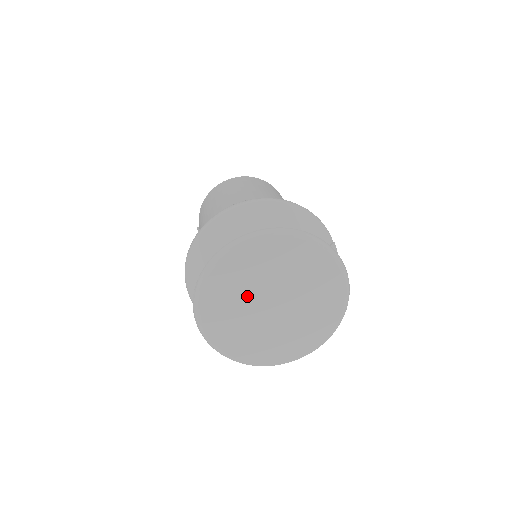
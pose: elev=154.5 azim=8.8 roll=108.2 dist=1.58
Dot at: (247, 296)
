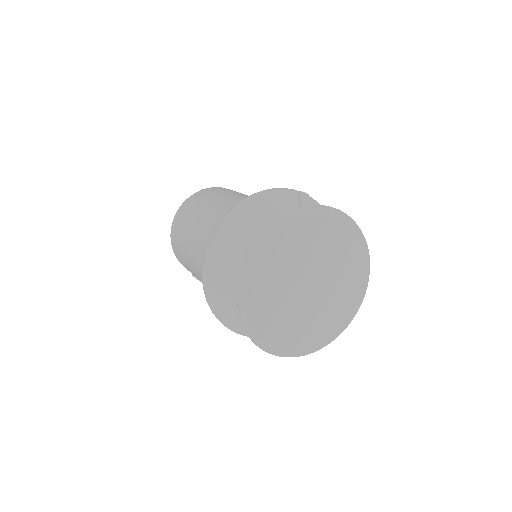
Dot at: (289, 303)
